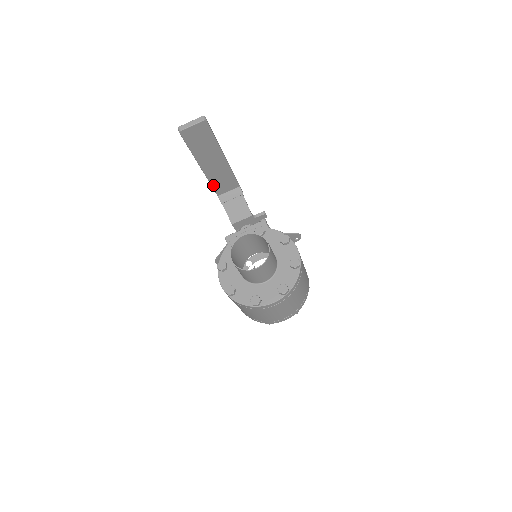
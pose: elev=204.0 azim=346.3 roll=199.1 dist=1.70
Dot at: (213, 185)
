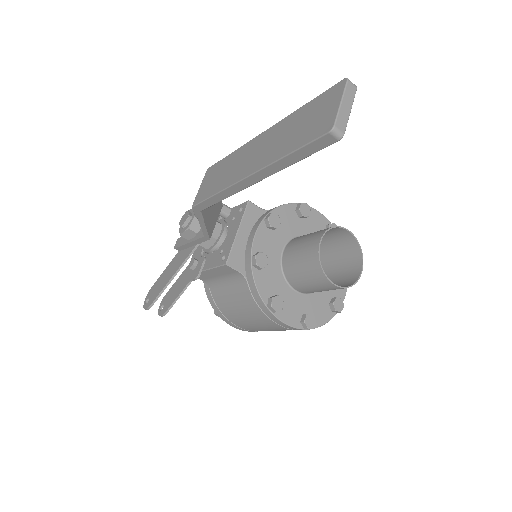
Dot at: (219, 199)
